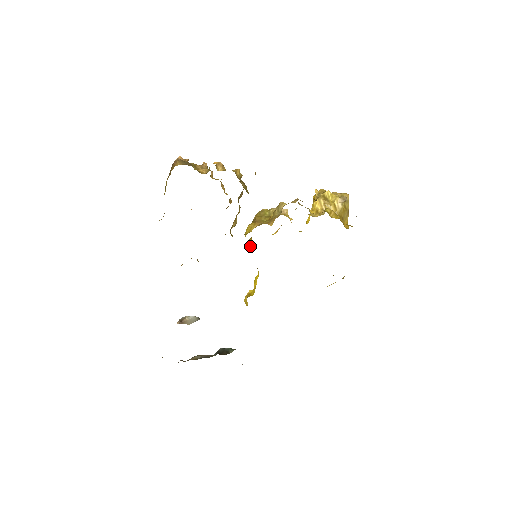
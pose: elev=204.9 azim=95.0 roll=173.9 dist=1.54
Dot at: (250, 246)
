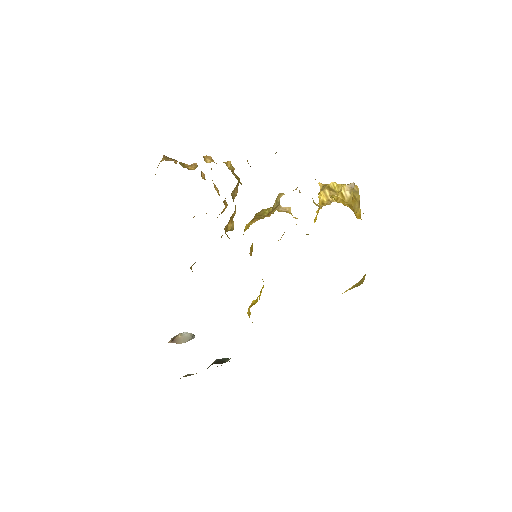
Dot at: (251, 252)
